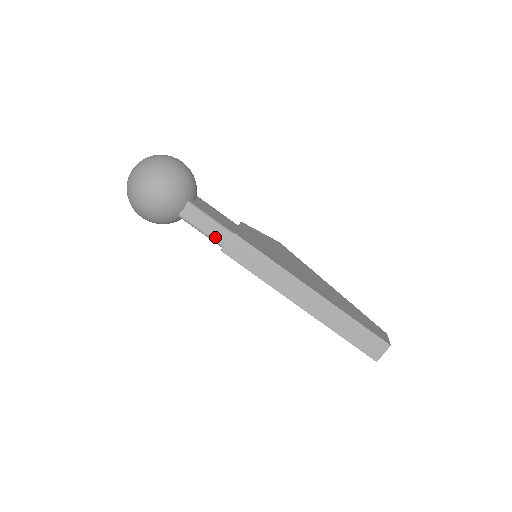
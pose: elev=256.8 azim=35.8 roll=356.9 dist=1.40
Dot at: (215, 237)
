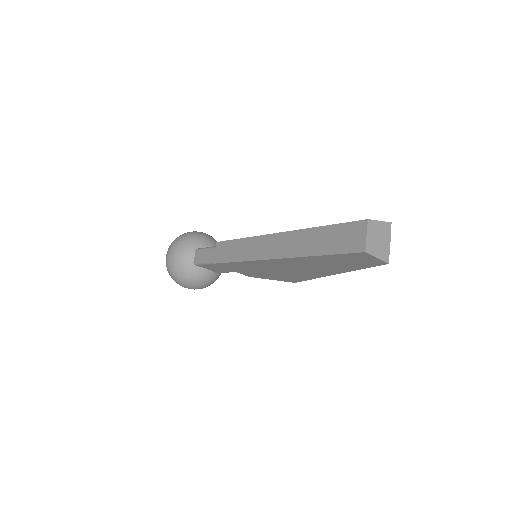
Dot at: (213, 259)
